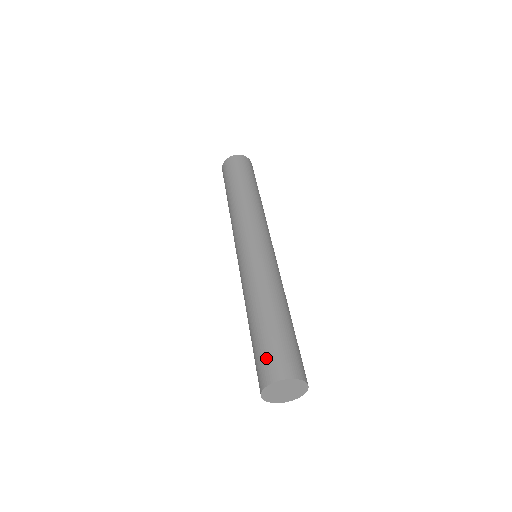
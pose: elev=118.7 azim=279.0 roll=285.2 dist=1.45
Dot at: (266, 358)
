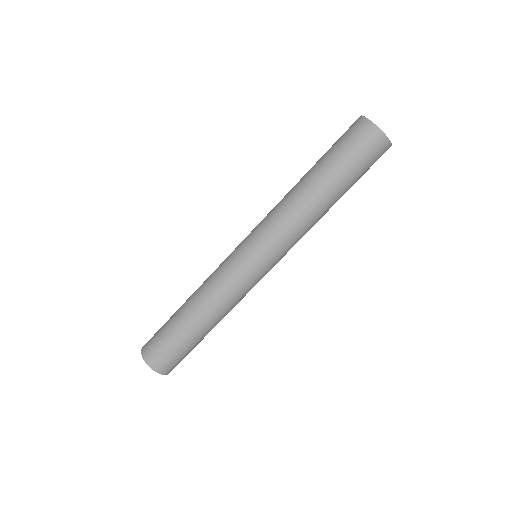
Dot at: (161, 349)
